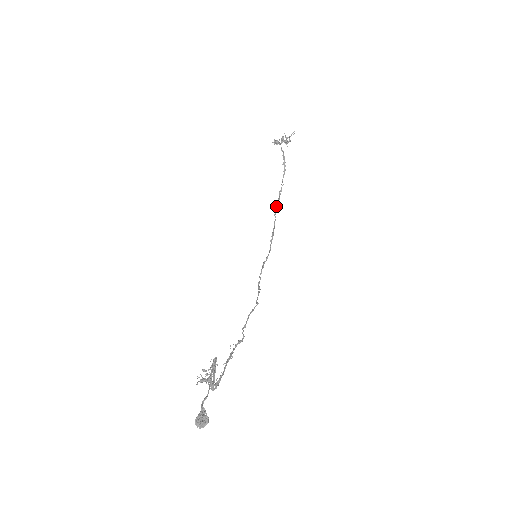
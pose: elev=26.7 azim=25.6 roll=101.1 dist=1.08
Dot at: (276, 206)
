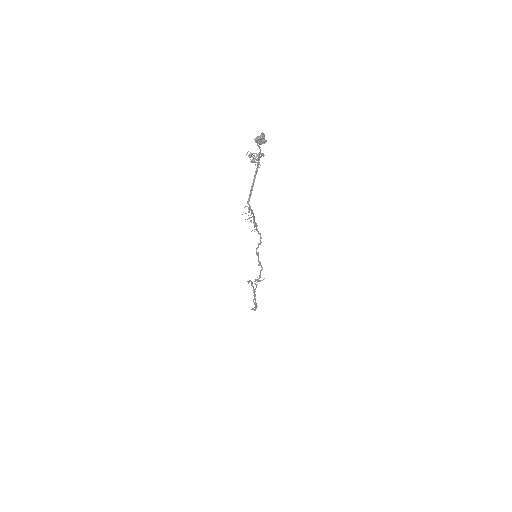
Dot at: (253, 309)
